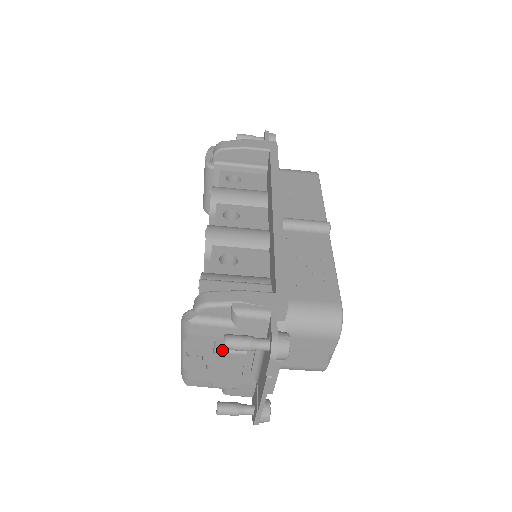
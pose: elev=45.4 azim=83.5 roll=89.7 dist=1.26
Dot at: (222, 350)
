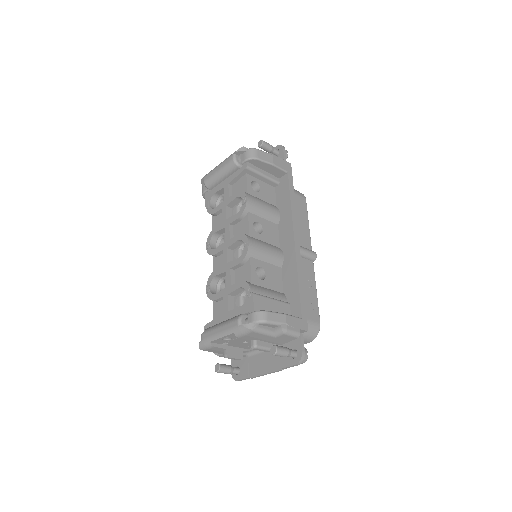
Dot at: (259, 347)
